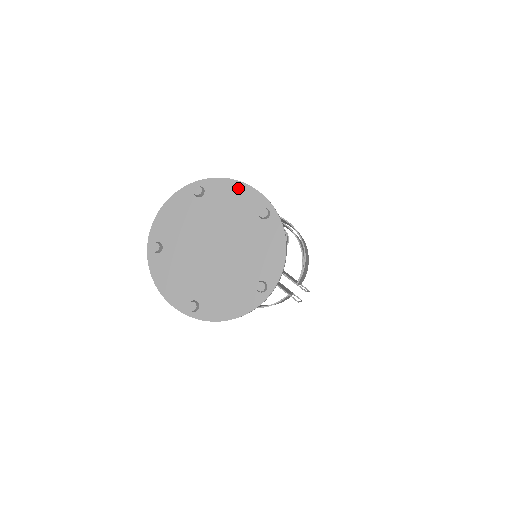
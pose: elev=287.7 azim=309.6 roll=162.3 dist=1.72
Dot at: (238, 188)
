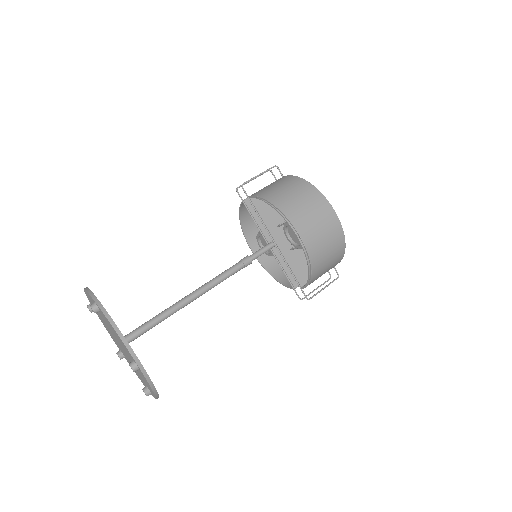
Dot at: (116, 333)
